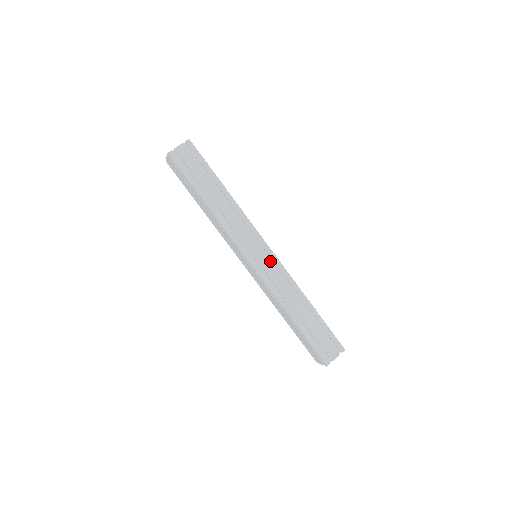
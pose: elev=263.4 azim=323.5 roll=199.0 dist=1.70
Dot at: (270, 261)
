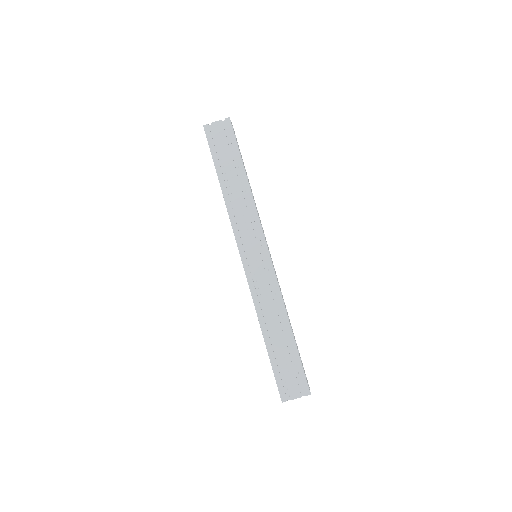
Dot at: (264, 265)
